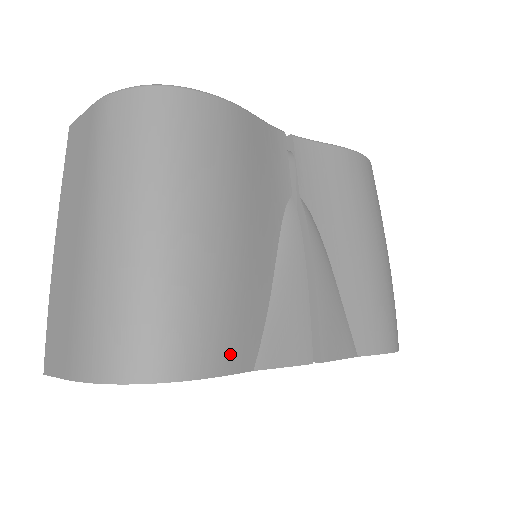
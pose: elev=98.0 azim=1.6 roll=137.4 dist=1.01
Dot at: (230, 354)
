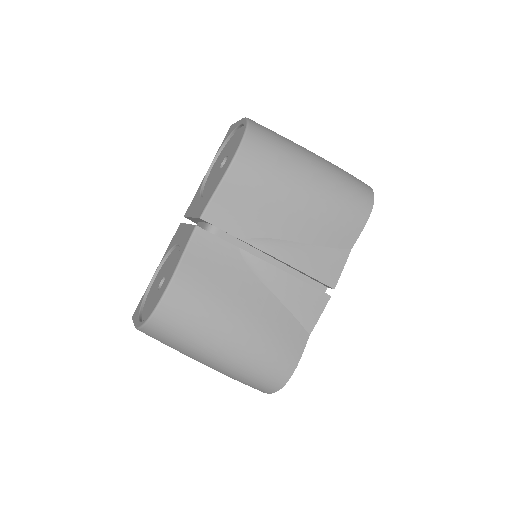
Dot at: (295, 350)
